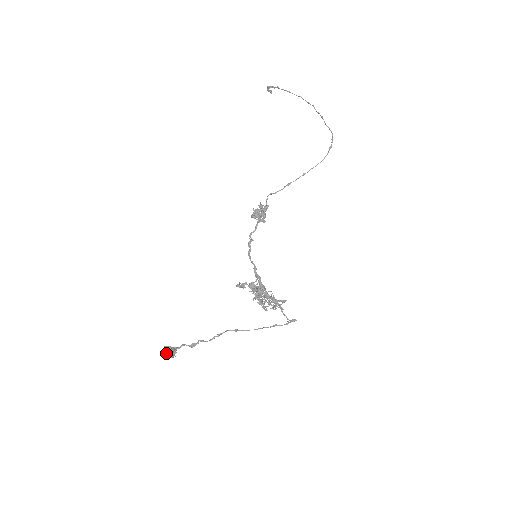
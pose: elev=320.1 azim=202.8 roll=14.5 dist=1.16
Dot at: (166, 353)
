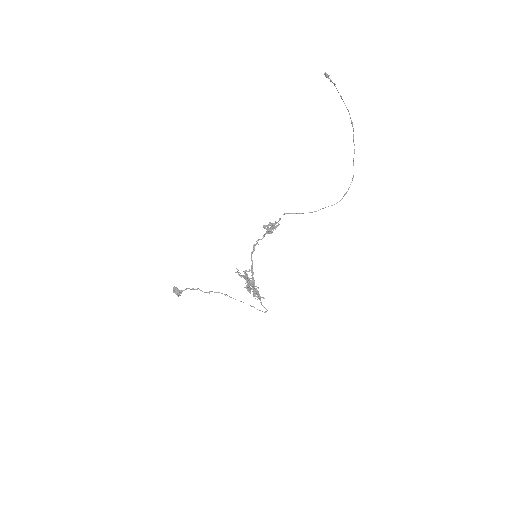
Dot at: occluded
